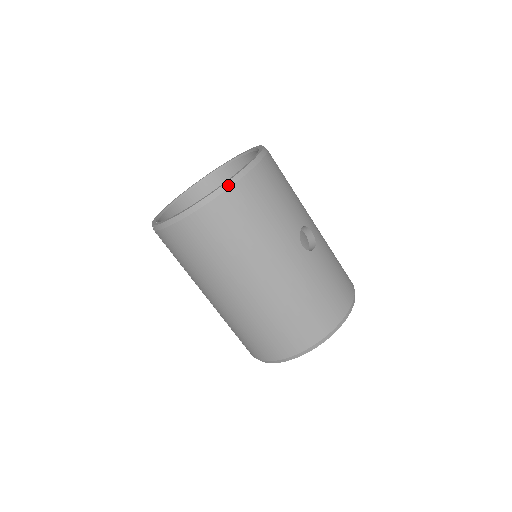
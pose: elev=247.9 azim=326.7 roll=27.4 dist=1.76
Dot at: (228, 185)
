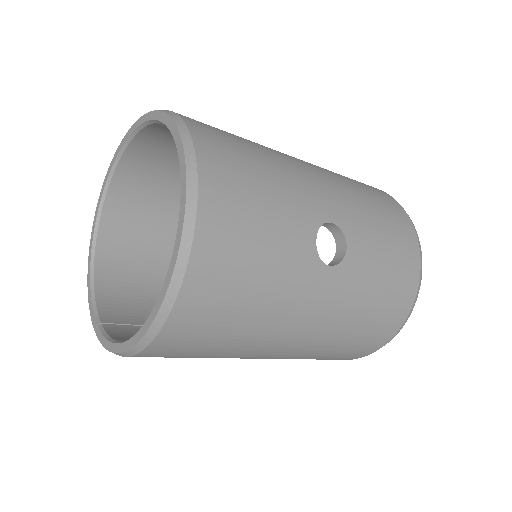
Dot at: (171, 297)
